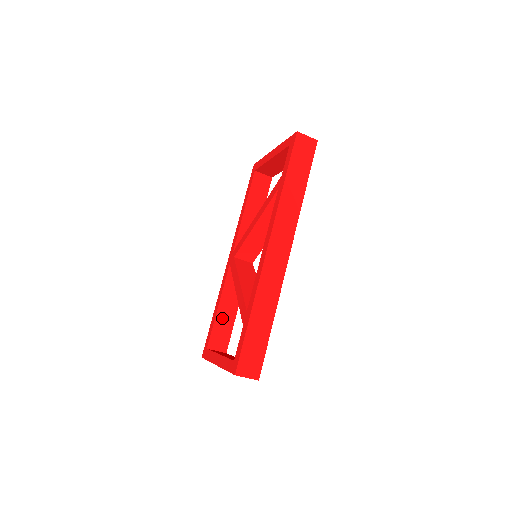
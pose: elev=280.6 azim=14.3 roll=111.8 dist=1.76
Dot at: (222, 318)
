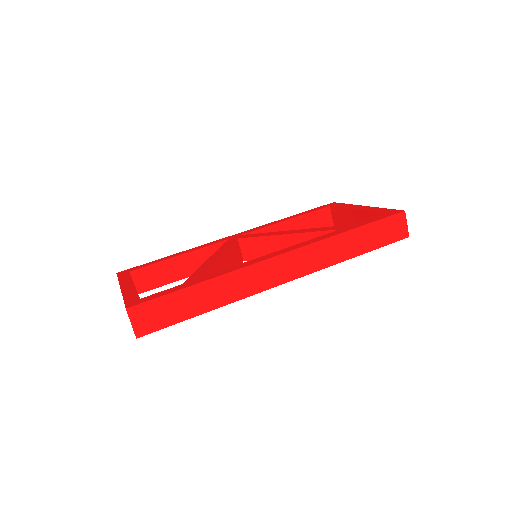
Dot at: (170, 267)
